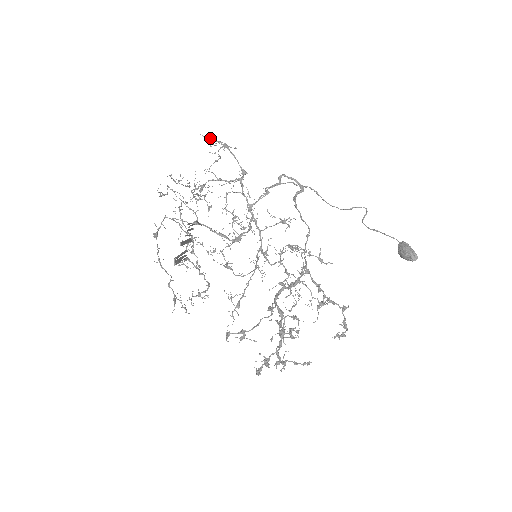
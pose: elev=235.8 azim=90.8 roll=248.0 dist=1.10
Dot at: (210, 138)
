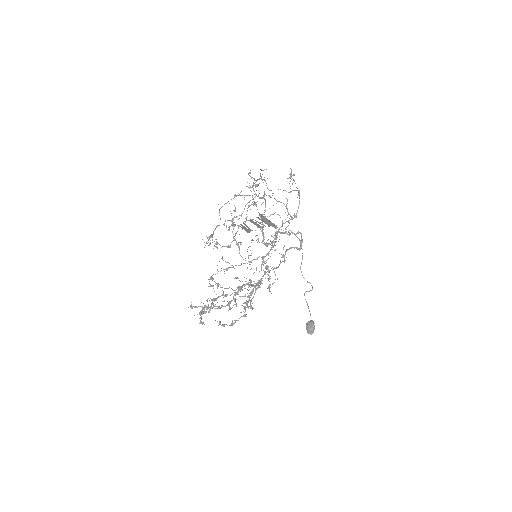
Dot at: occluded
